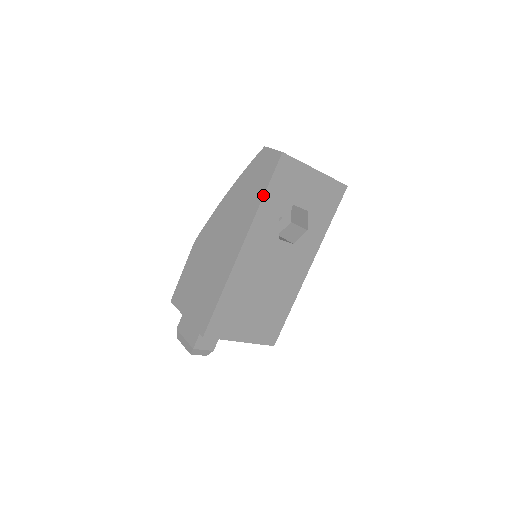
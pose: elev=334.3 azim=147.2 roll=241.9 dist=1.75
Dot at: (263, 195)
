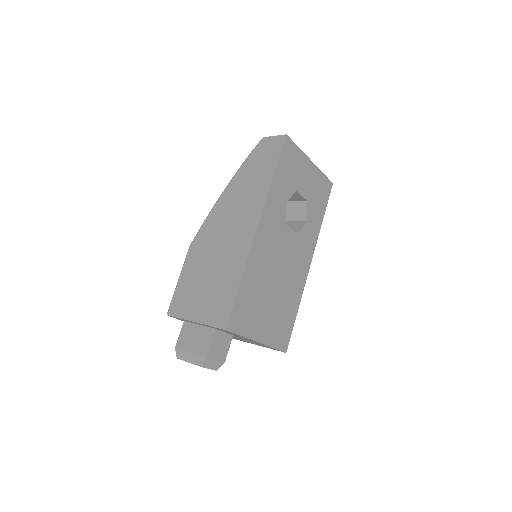
Dot at: (273, 174)
